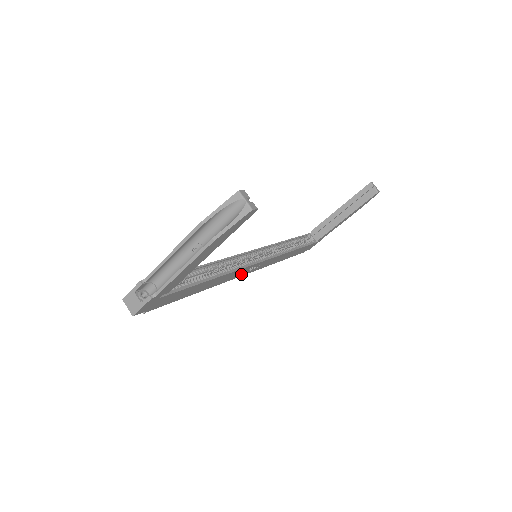
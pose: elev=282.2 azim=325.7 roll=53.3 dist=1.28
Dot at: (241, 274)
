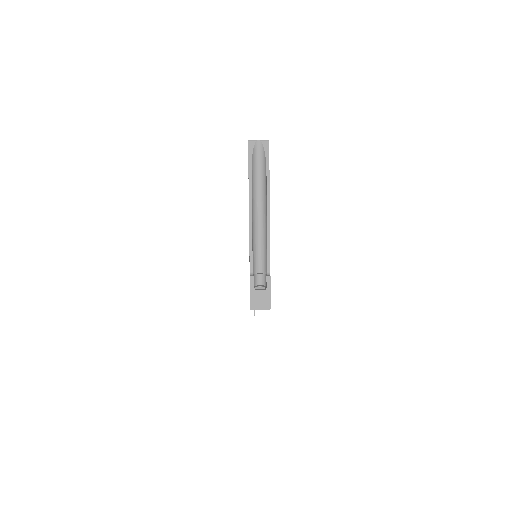
Dot at: occluded
